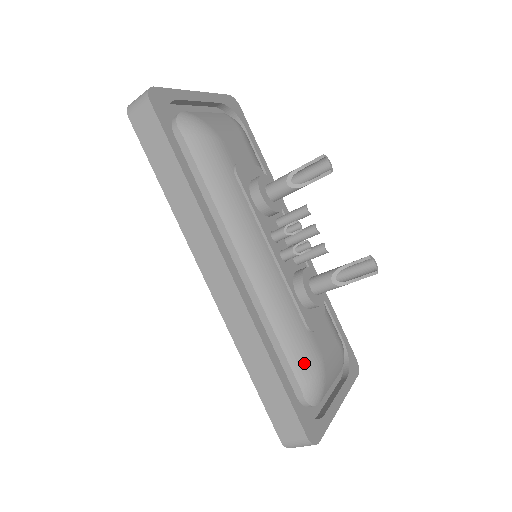
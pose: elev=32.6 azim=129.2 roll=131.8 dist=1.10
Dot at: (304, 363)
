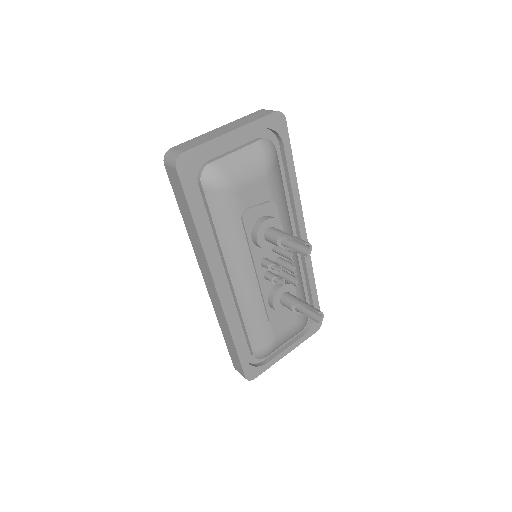
Dot at: (259, 340)
